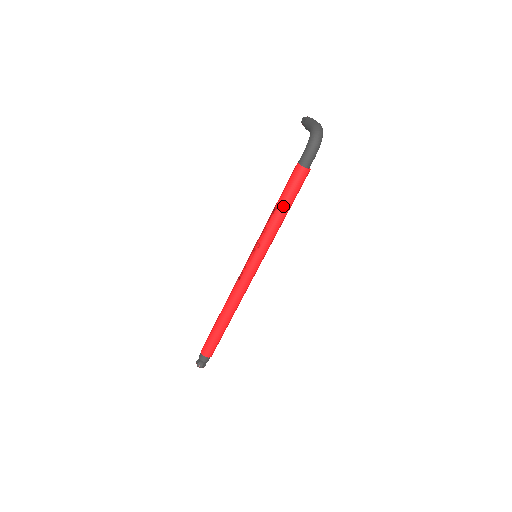
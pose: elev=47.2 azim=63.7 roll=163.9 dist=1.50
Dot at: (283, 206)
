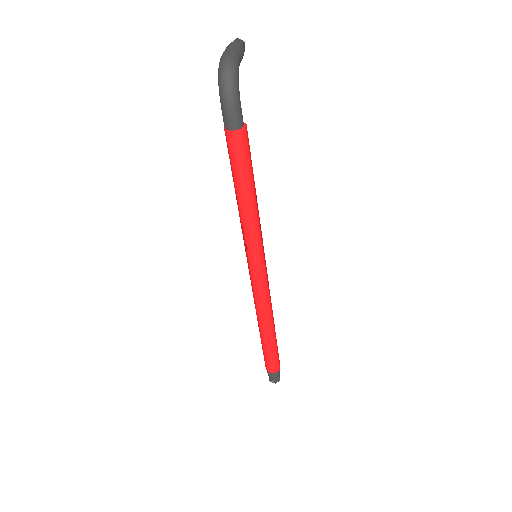
Dot at: (240, 191)
